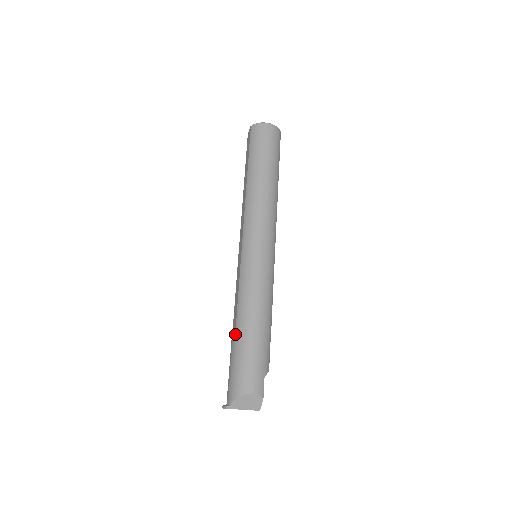
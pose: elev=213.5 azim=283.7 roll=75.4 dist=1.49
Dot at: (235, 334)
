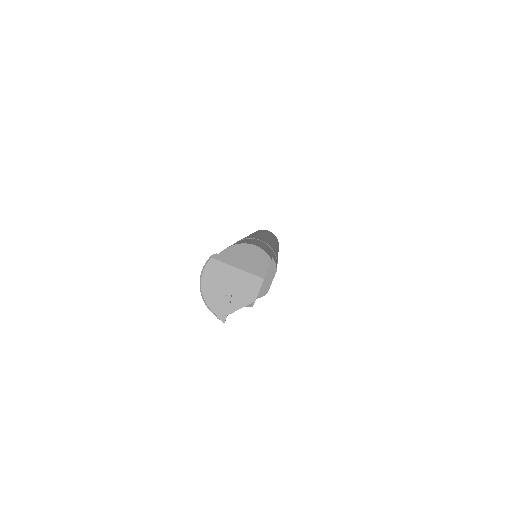
Dot at: occluded
